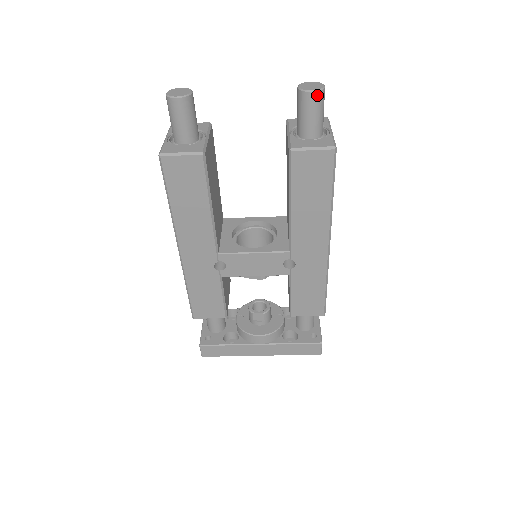
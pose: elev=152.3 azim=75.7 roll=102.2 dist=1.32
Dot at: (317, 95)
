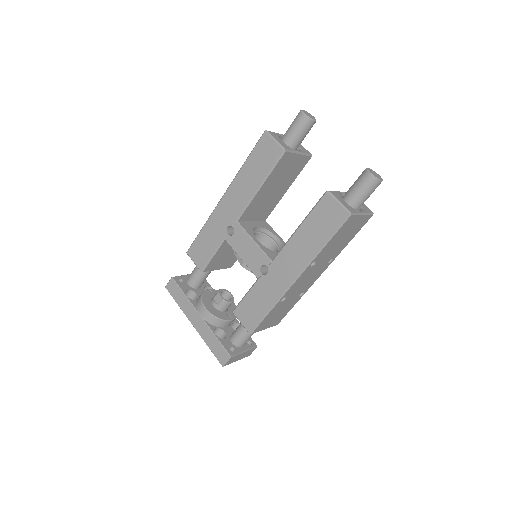
Dot at: (371, 179)
